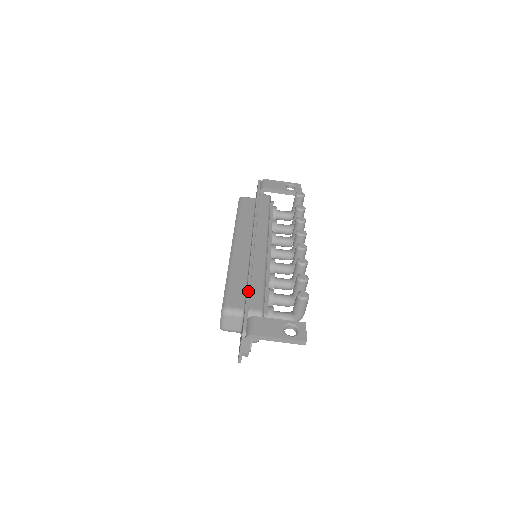
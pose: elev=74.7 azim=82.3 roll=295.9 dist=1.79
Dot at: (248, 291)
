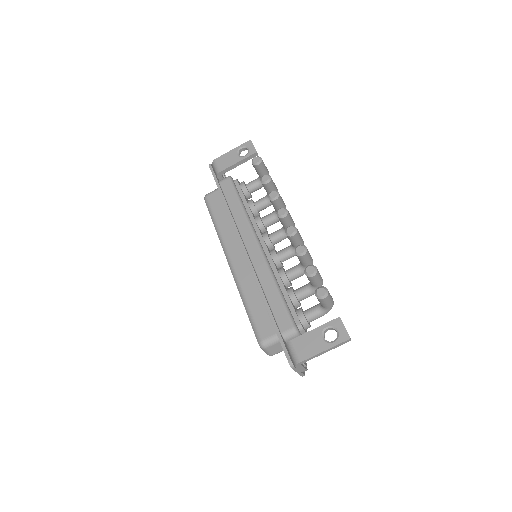
Dot at: (270, 315)
